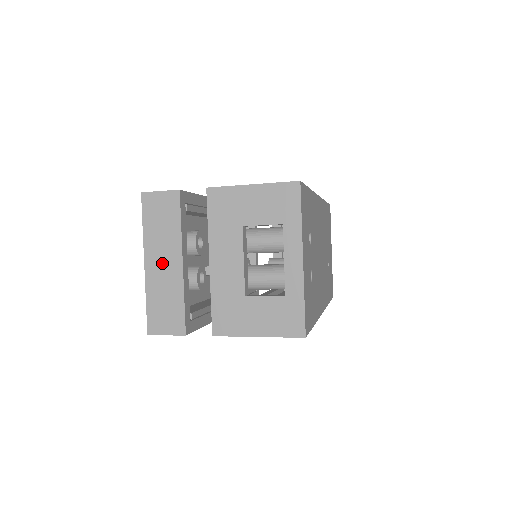
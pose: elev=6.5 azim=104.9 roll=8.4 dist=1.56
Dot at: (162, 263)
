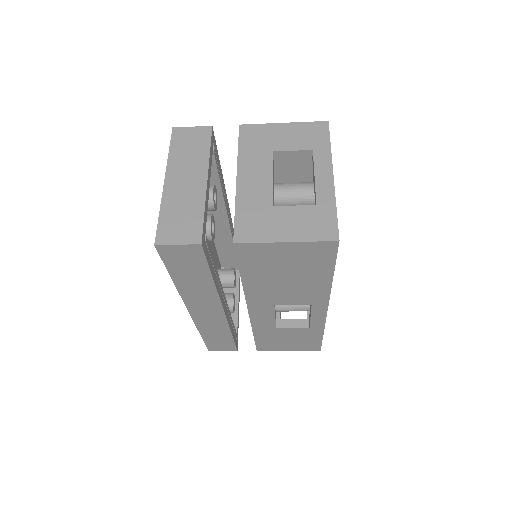
Dot at: (184, 180)
